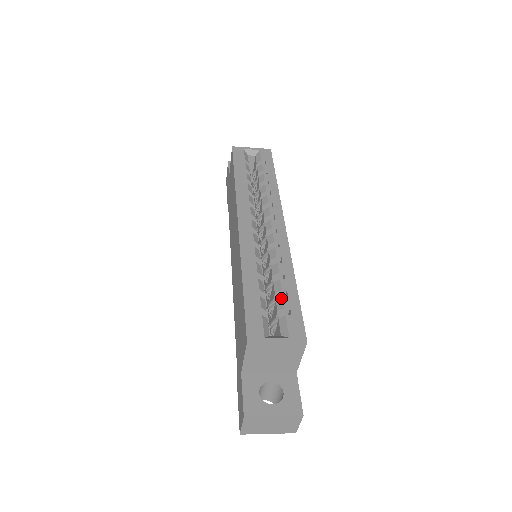
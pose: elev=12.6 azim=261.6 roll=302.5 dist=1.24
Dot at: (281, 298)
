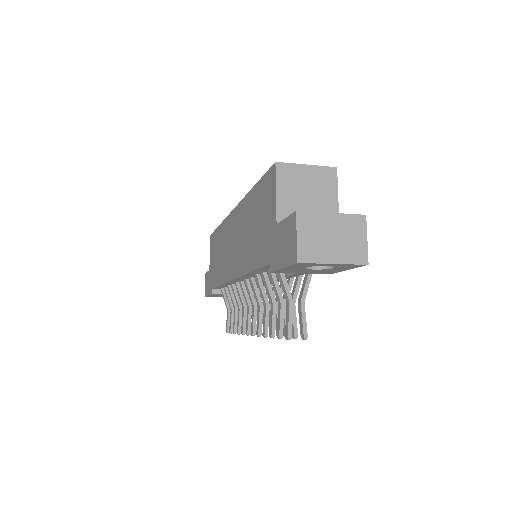
Dot at: occluded
